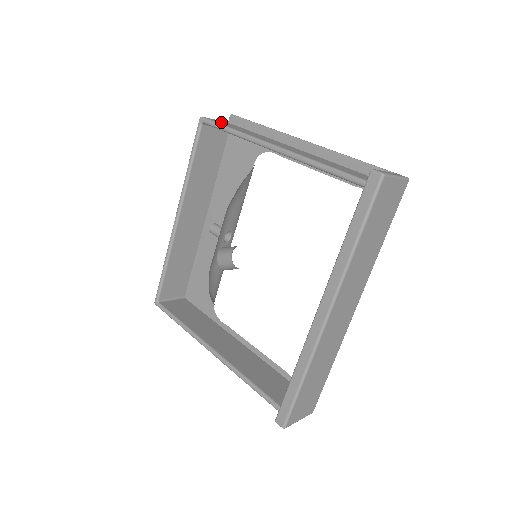
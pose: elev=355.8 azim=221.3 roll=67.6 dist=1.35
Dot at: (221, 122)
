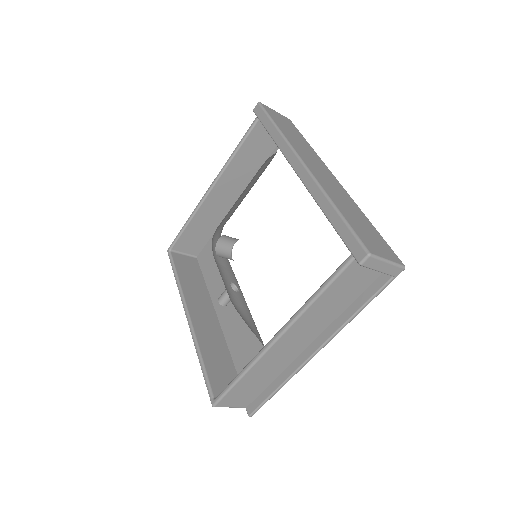
Dot at: occluded
